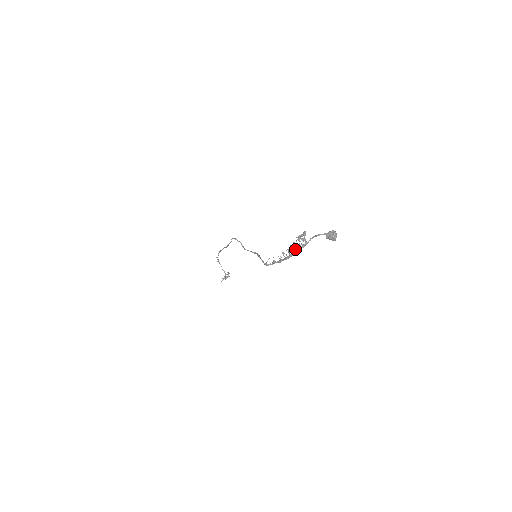
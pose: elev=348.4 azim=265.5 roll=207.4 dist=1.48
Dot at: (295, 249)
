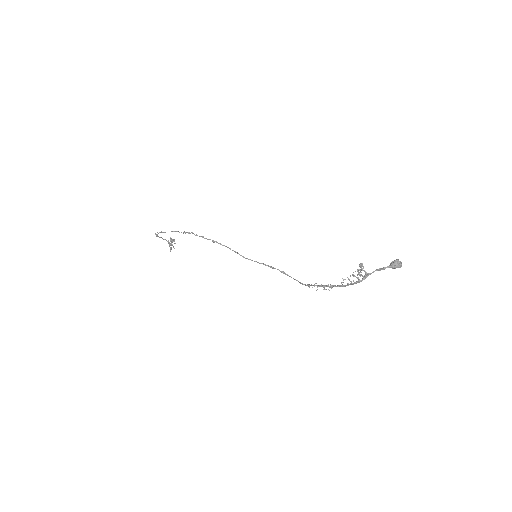
Dot at: occluded
